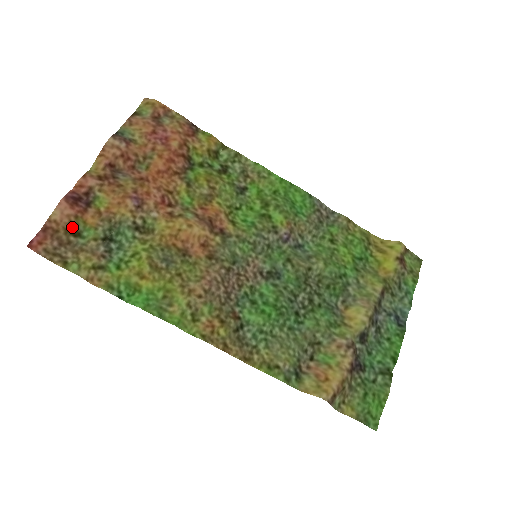
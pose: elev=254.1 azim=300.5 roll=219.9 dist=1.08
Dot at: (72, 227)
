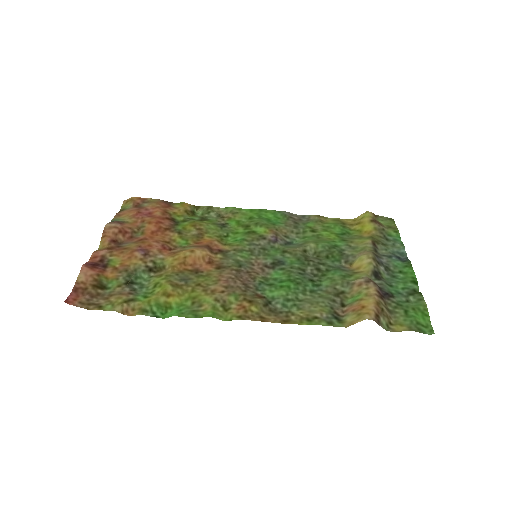
Dot at: (97, 283)
